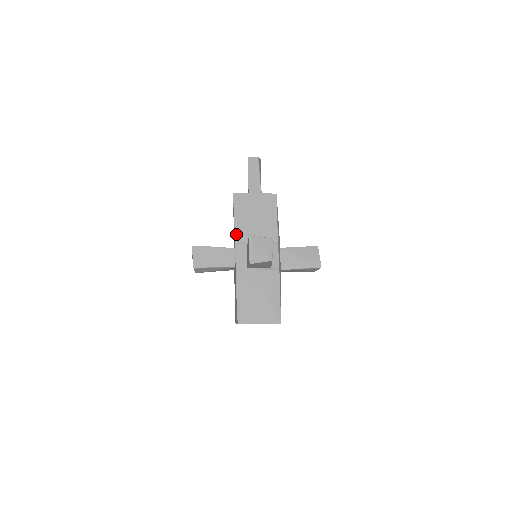
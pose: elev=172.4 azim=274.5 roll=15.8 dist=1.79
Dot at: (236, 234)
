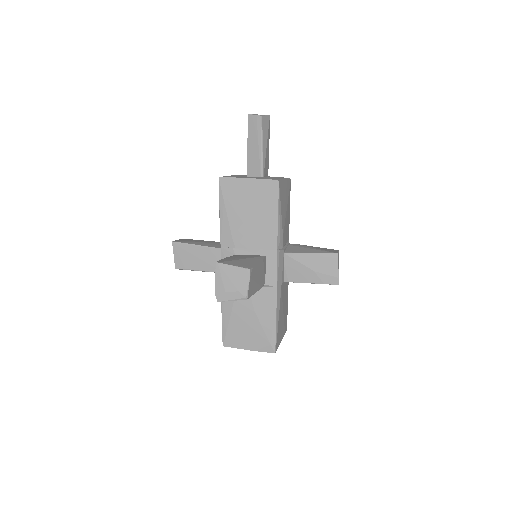
Dot at: (222, 235)
